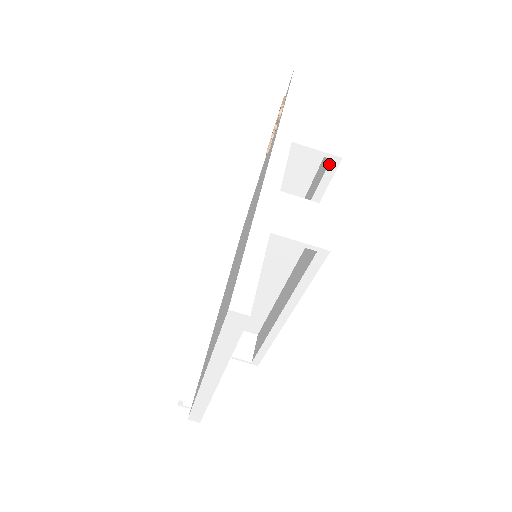
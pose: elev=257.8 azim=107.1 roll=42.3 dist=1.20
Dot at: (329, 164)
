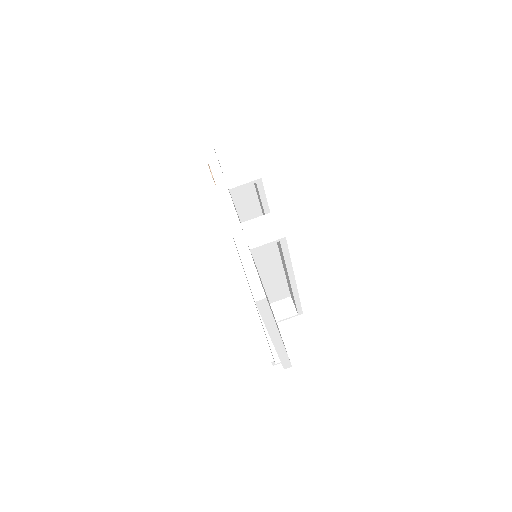
Dot at: (257, 185)
